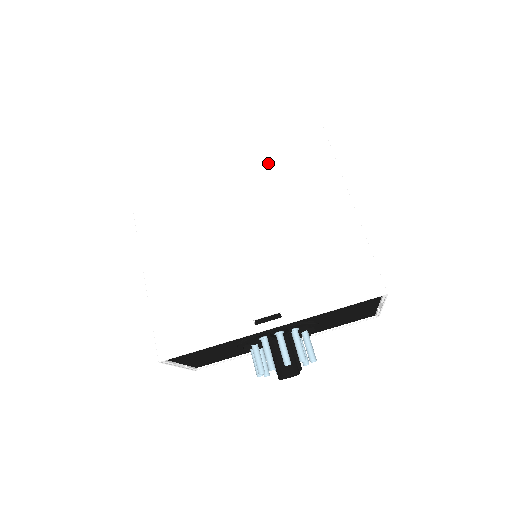
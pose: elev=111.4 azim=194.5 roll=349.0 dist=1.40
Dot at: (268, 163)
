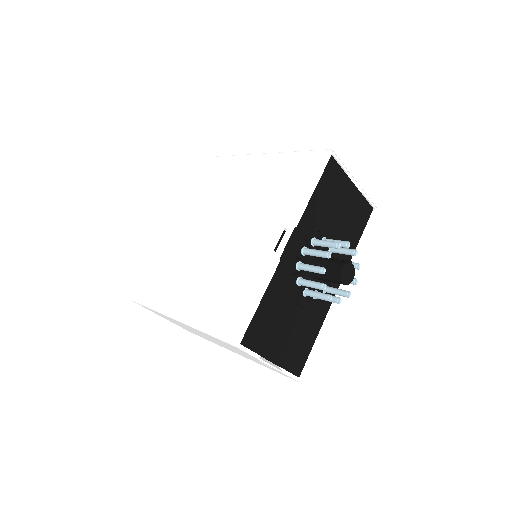
Dot at: (205, 197)
